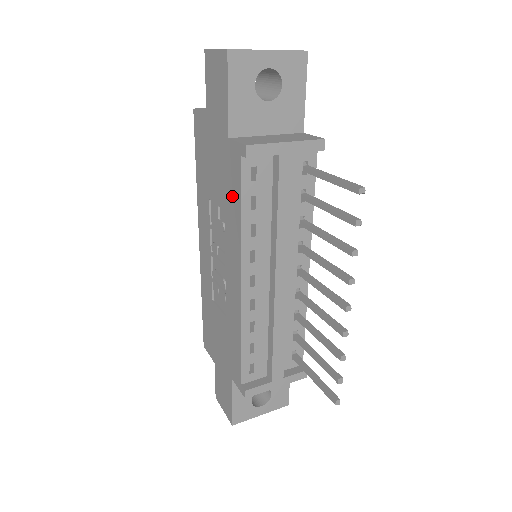
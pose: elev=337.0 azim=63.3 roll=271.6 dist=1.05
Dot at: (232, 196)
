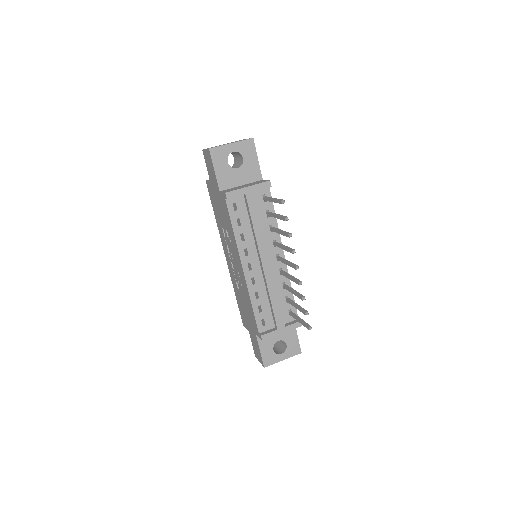
Dot at: (228, 221)
